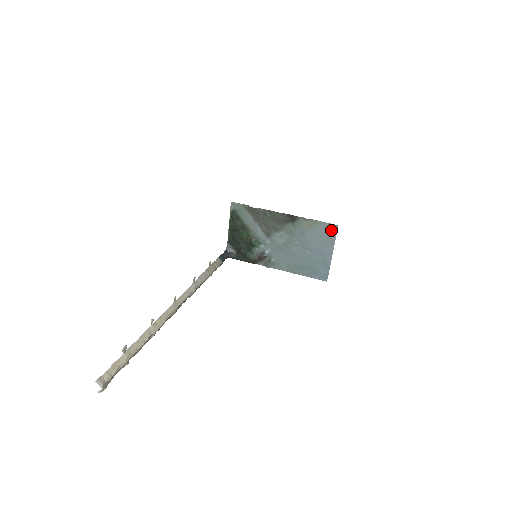
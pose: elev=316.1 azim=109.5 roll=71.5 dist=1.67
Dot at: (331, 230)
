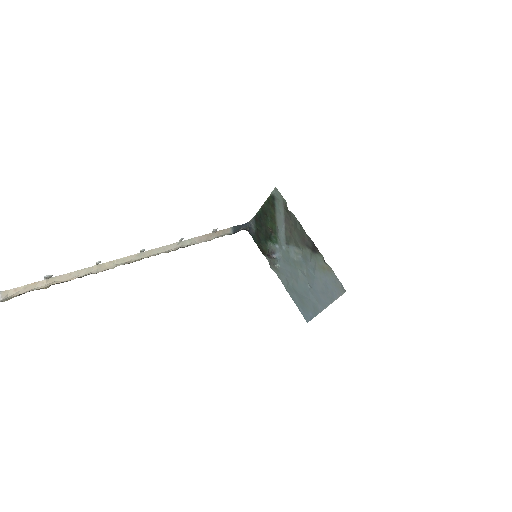
Dot at: (338, 289)
